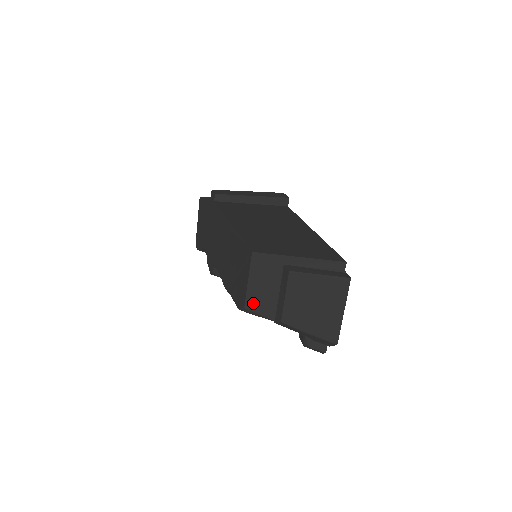
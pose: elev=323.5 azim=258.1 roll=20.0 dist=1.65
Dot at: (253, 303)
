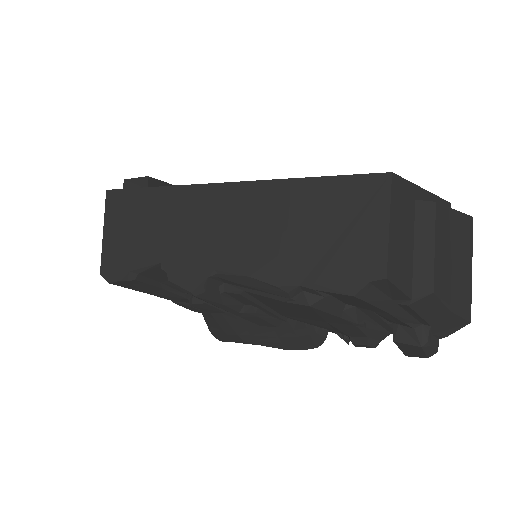
Dot at: (394, 268)
